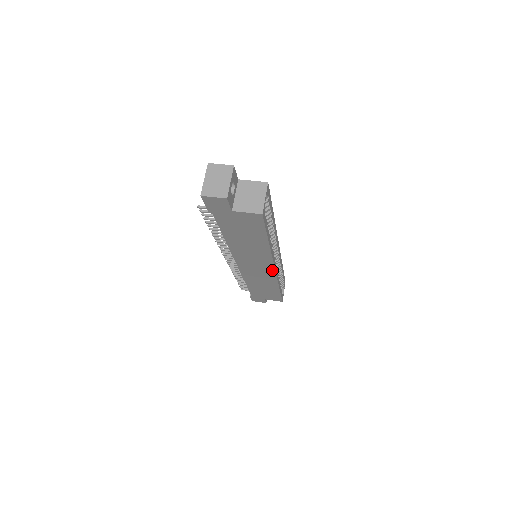
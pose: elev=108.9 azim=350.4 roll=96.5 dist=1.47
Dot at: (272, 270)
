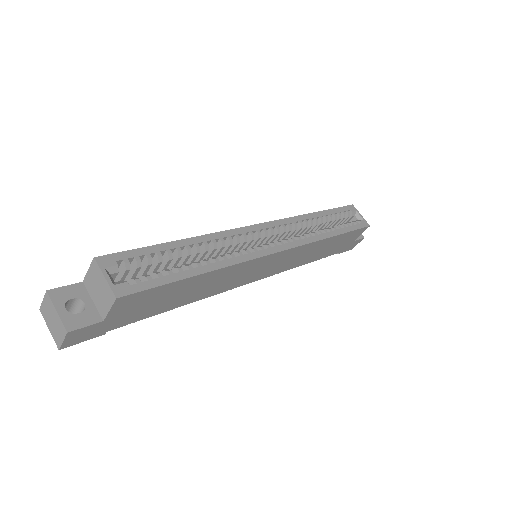
Dot at: (280, 253)
